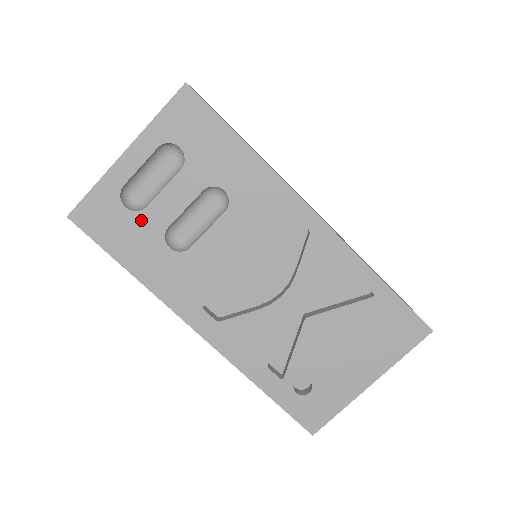
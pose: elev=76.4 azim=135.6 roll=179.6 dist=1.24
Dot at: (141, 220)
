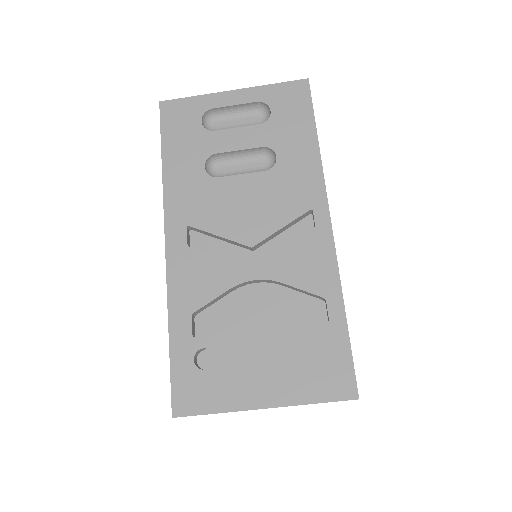
Dot at: (203, 136)
